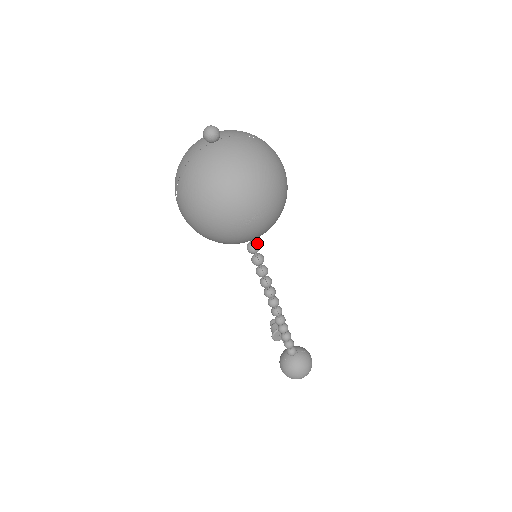
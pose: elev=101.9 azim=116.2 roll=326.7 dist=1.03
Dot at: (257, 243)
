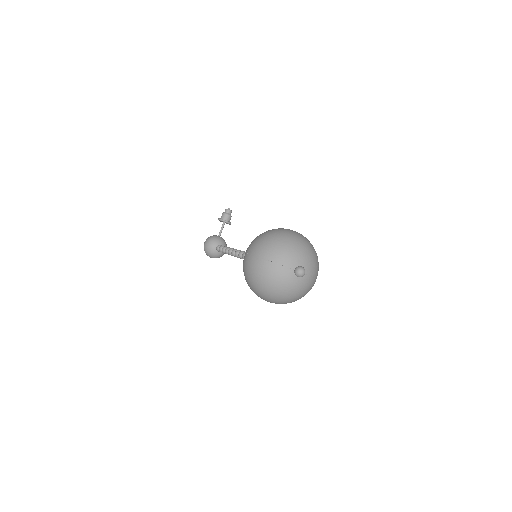
Dot at: occluded
